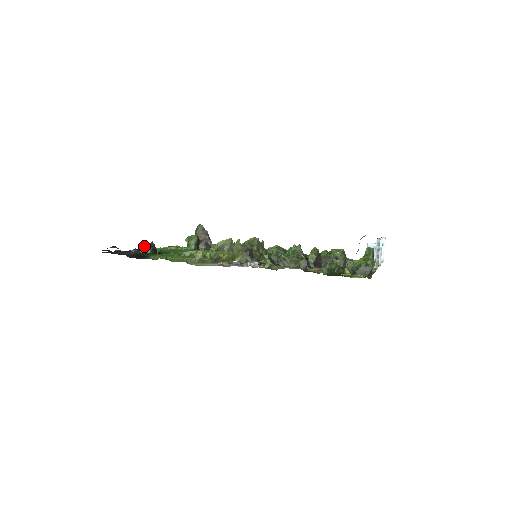
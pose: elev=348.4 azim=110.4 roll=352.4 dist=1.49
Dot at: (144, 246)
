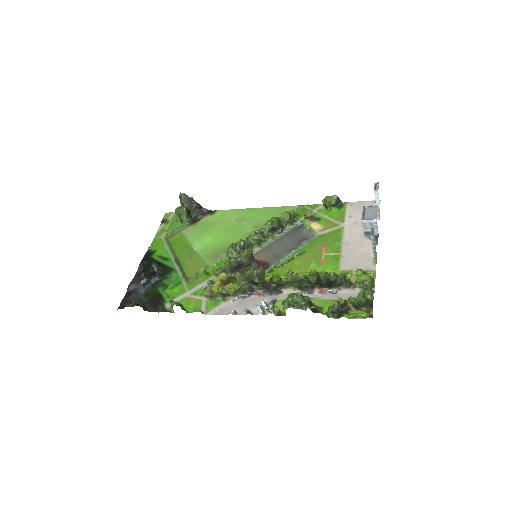
Dot at: (150, 276)
